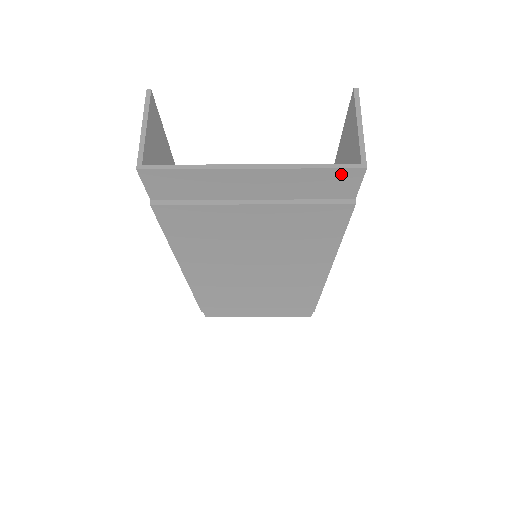
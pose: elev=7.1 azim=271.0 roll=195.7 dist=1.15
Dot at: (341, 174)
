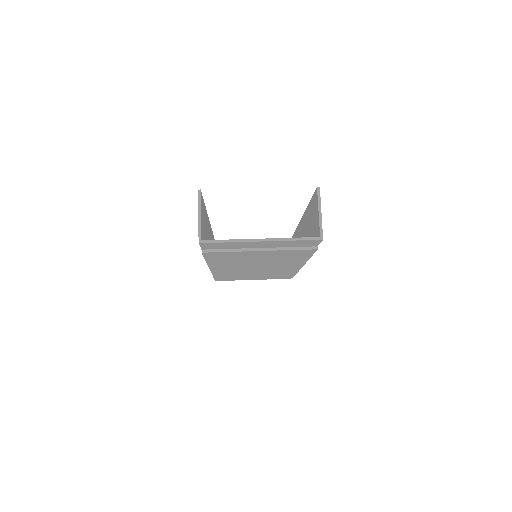
Dot at: (309, 241)
